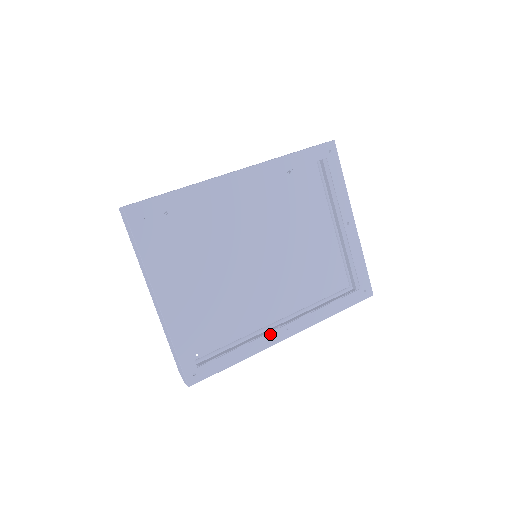
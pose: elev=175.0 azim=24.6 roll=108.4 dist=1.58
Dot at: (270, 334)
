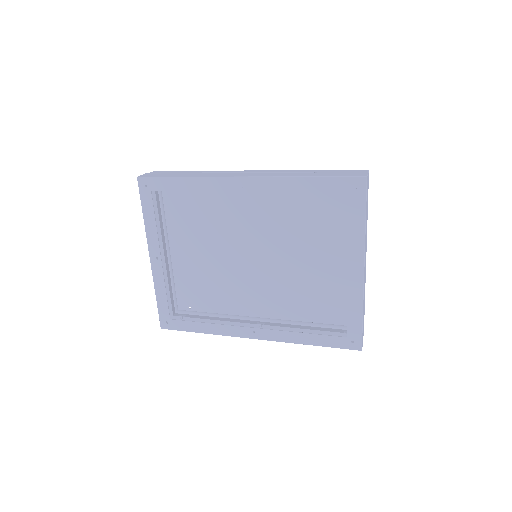
Dot at: (237, 327)
